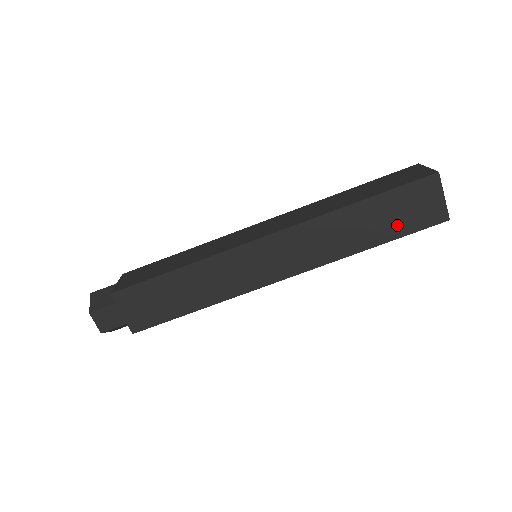
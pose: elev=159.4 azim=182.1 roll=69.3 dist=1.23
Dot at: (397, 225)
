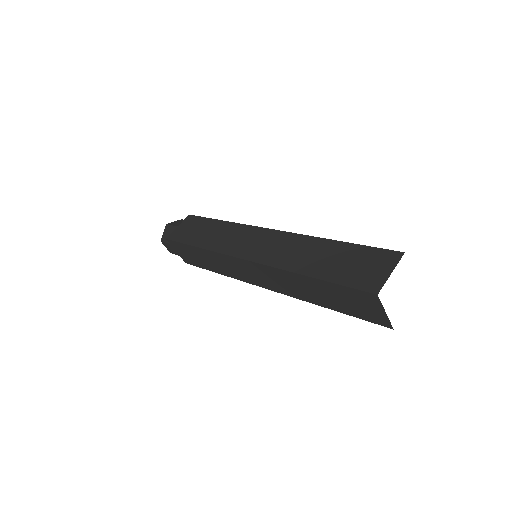
Dot at: (344, 306)
